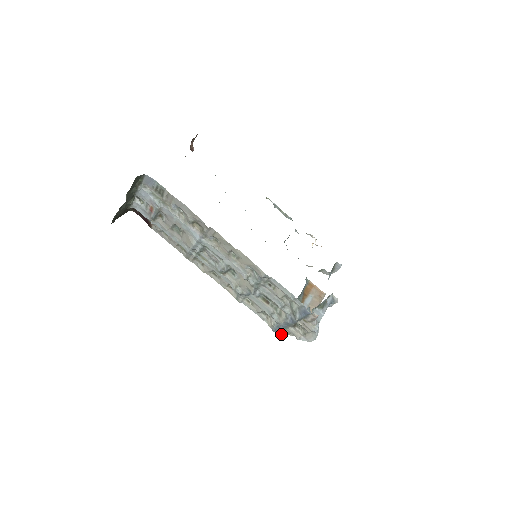
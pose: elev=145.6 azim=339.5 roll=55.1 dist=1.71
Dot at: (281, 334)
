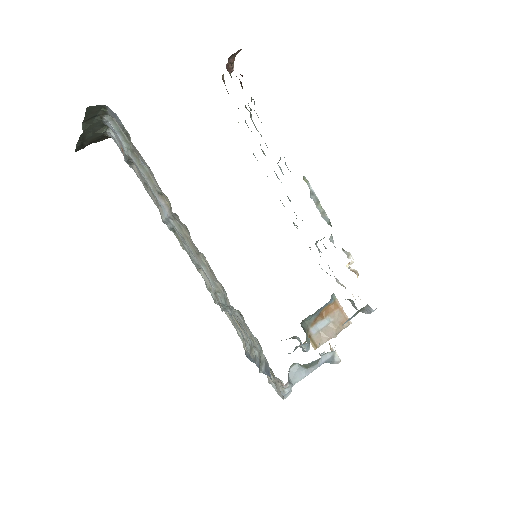
Dot at: occluded
